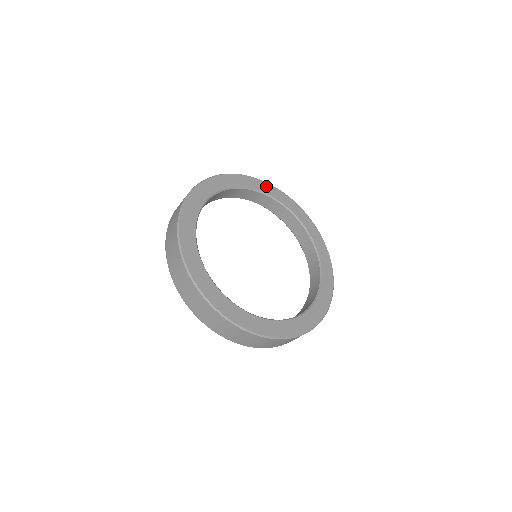
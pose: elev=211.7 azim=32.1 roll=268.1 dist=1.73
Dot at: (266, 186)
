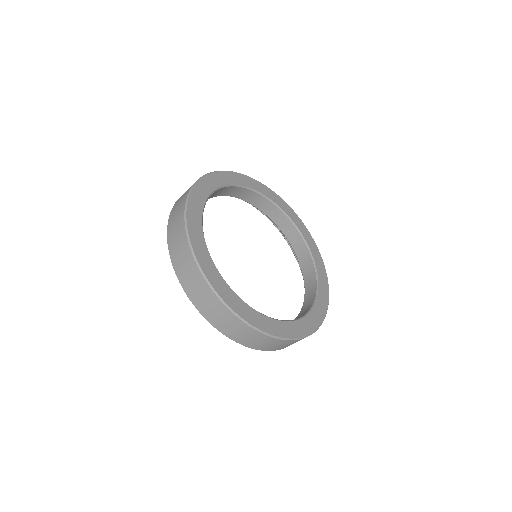
Dot at: (273, 195)
